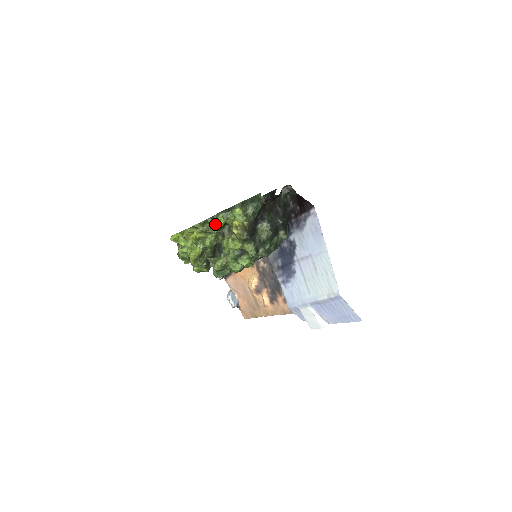
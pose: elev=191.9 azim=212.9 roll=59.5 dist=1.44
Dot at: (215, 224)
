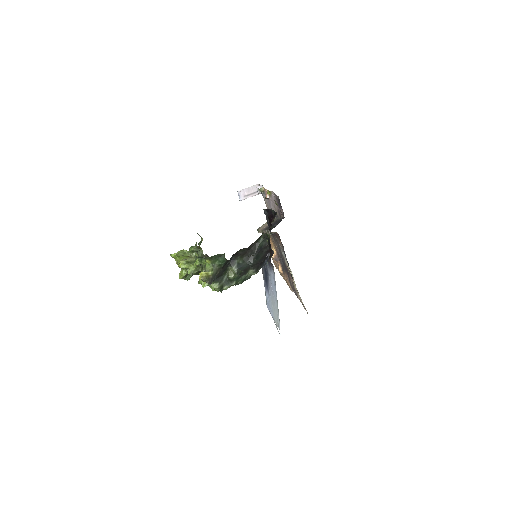
Dot at: occluded
